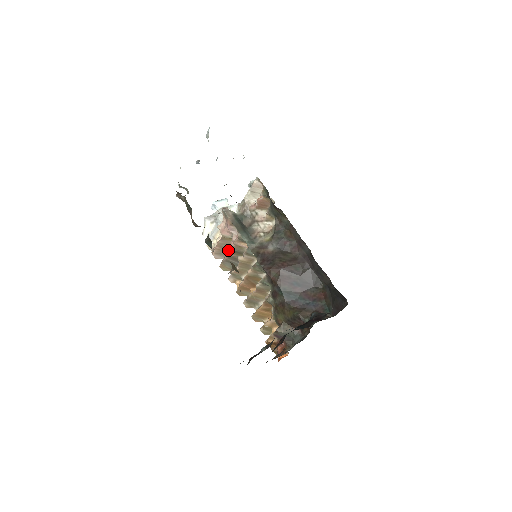
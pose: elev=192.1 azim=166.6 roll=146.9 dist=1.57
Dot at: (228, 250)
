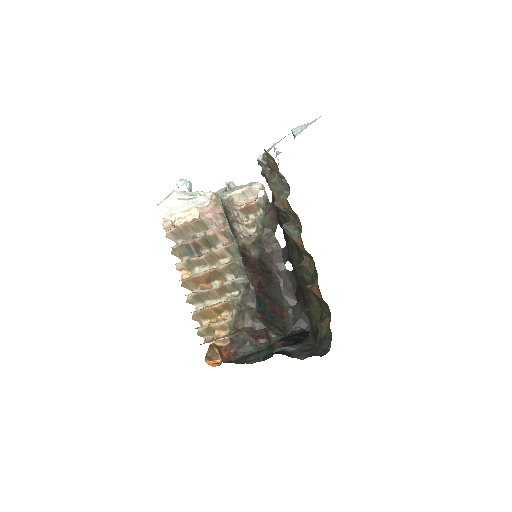
Dot at: (189, 235)
